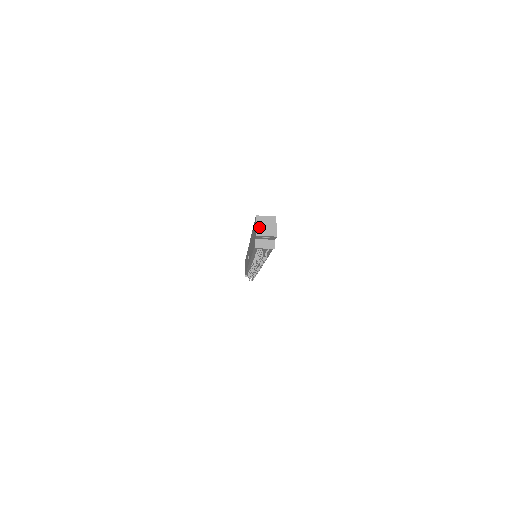
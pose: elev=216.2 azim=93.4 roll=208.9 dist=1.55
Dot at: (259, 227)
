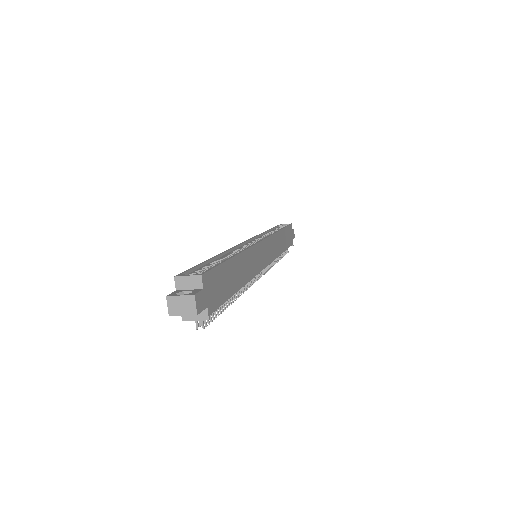
Dot at: (170, 303)
